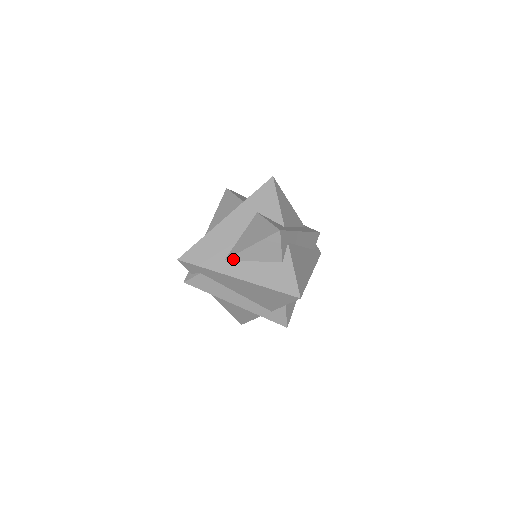
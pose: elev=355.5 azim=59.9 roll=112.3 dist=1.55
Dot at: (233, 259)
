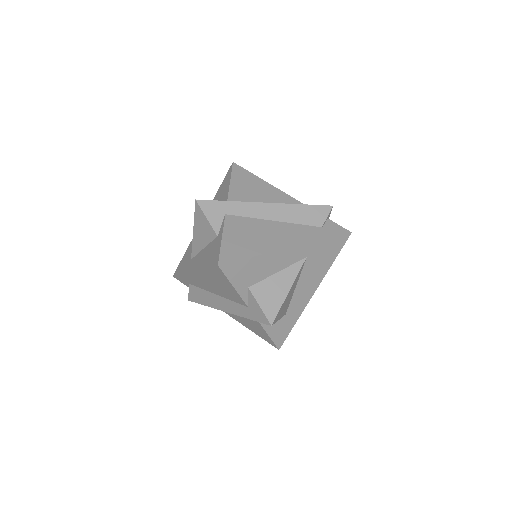
Dot at: (194, 255)
